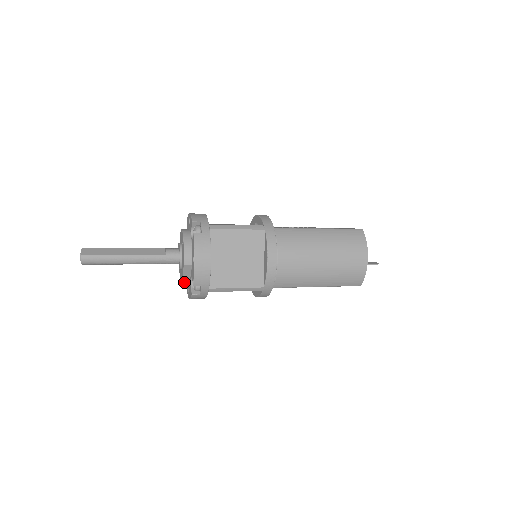
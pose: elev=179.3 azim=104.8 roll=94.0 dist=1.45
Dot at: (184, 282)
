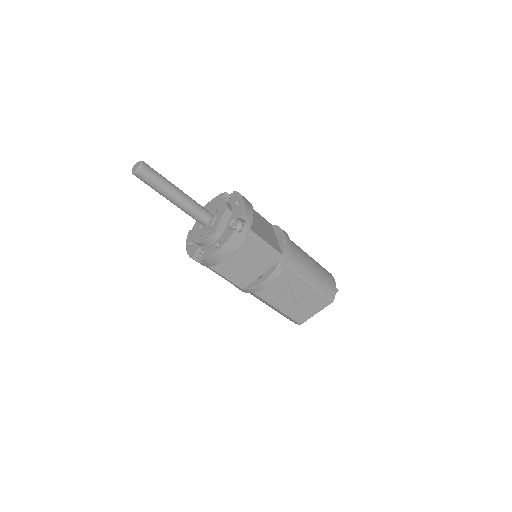
Dot at: (218, 231)
